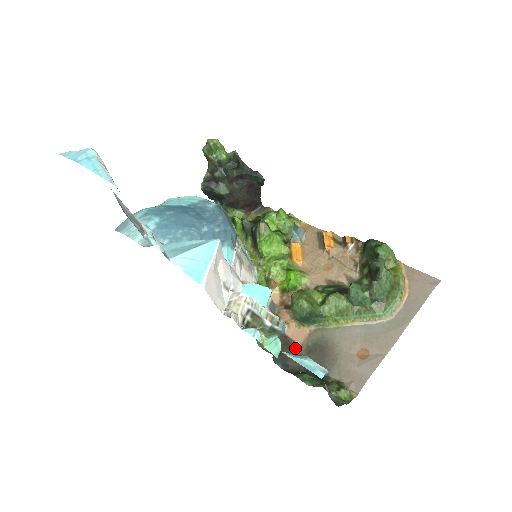
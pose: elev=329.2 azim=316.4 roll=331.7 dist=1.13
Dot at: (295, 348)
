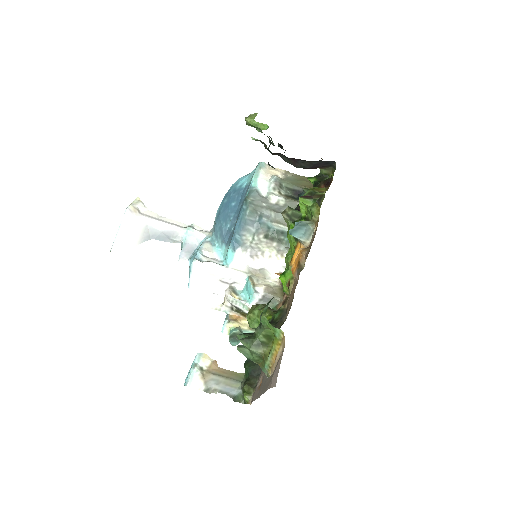
Dot at: occluded
